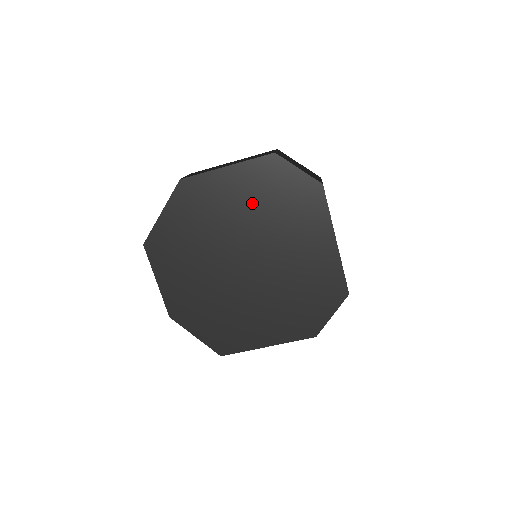
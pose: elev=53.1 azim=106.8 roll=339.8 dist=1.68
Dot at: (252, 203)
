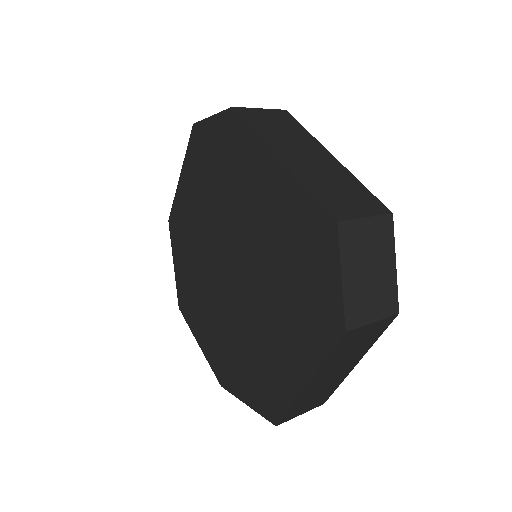
Dot at: (206, 193)
